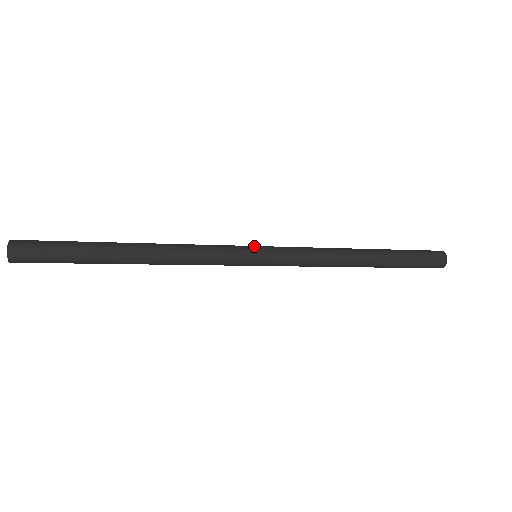
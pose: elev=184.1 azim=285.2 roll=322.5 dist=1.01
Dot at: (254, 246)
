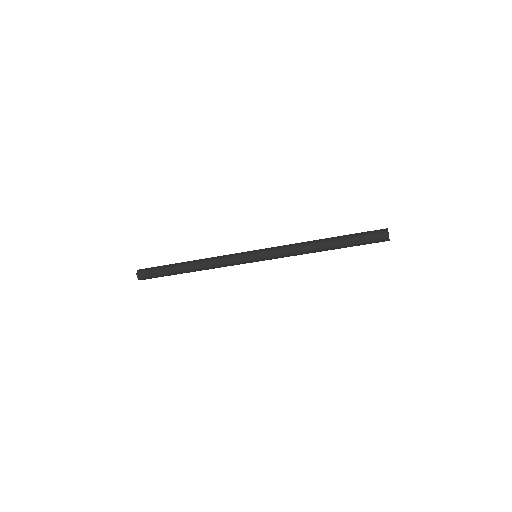
Dot at: (252, 252)
